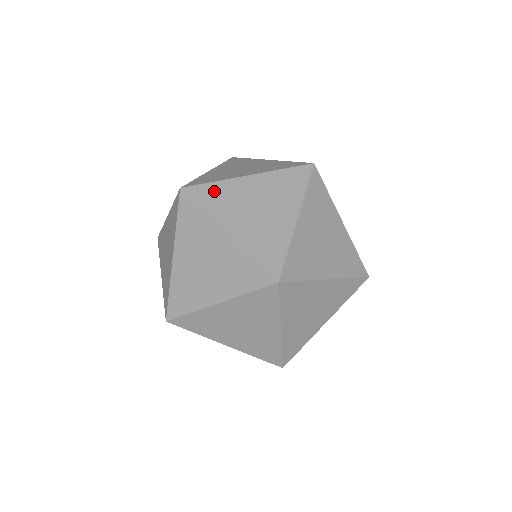
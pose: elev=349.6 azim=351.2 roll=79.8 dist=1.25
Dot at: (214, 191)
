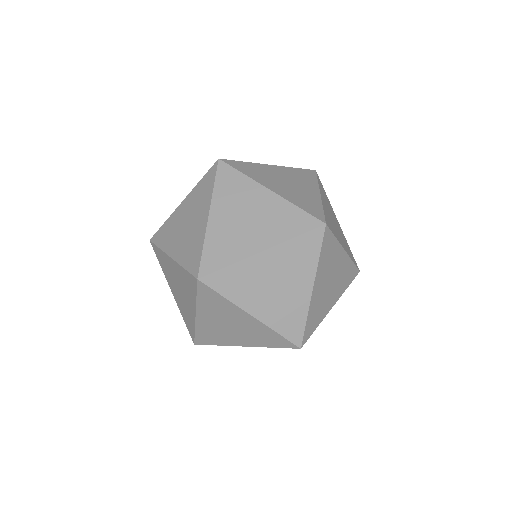
Dot at: (165, 229)
